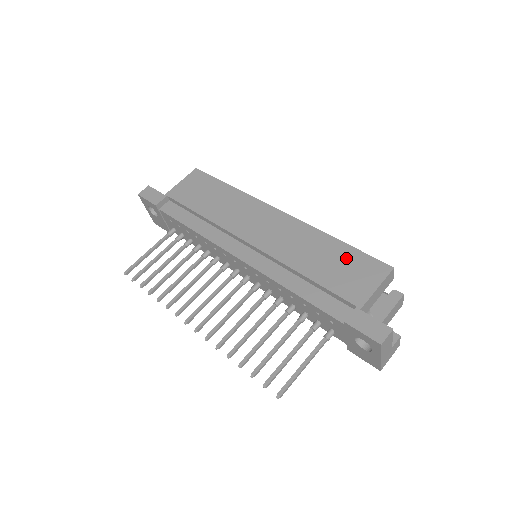
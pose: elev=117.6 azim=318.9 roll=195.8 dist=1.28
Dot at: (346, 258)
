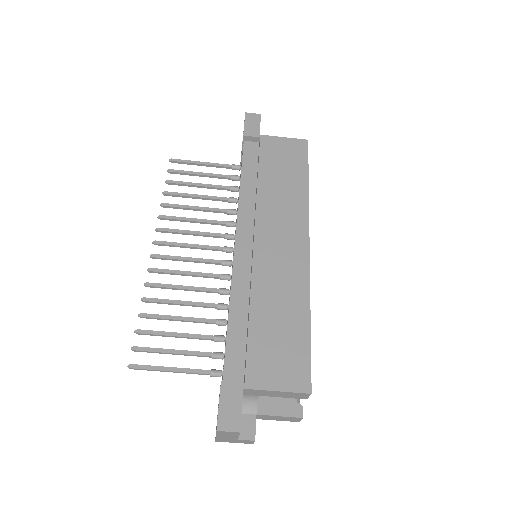
Dot at: (293, 341)
